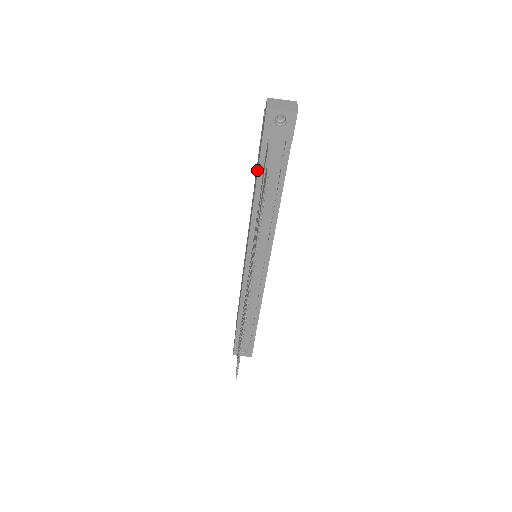
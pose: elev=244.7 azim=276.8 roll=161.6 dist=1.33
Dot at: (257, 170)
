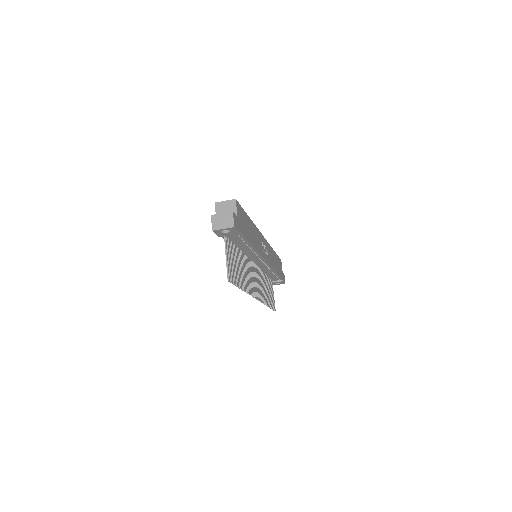
Dot at: occluded
